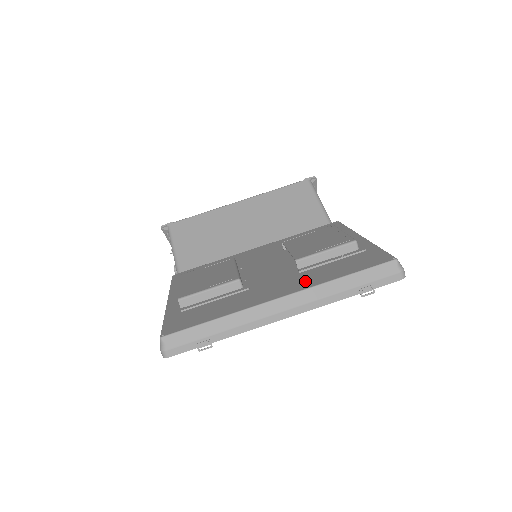
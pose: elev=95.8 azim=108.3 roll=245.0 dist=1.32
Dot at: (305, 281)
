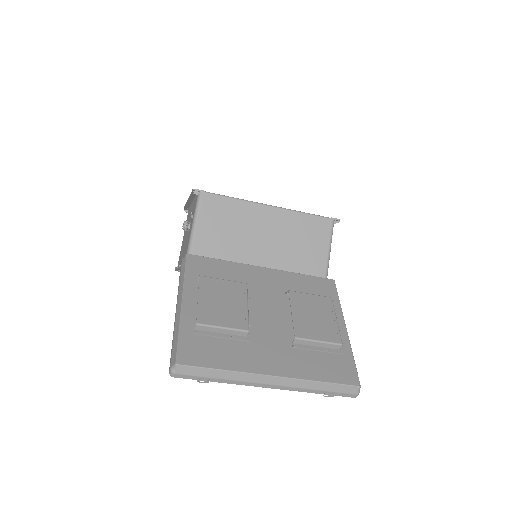
Dot at: (294, 366)
